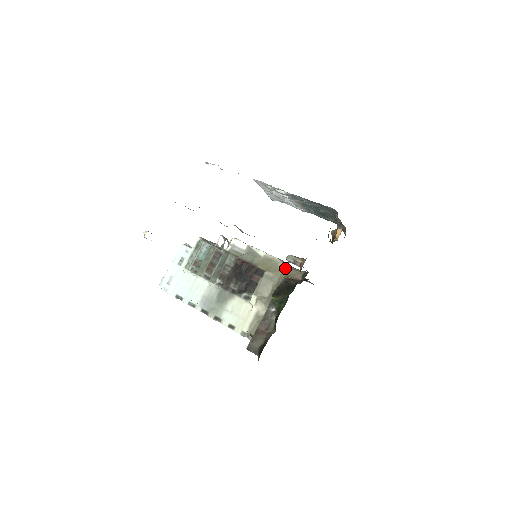
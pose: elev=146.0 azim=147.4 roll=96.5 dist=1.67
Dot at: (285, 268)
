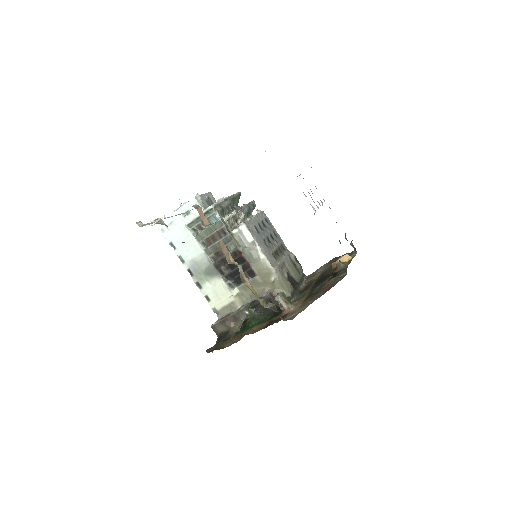
Dot at: (275, 282)
